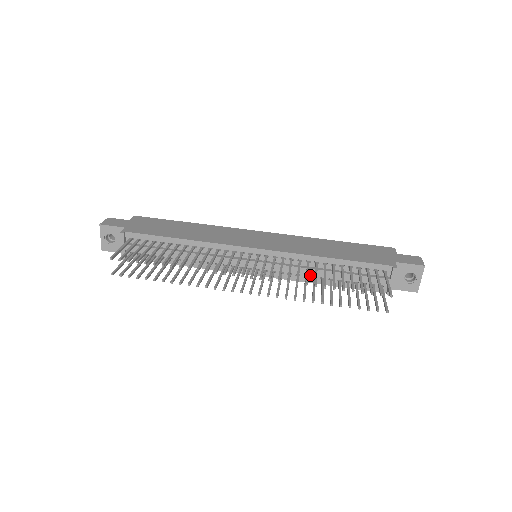
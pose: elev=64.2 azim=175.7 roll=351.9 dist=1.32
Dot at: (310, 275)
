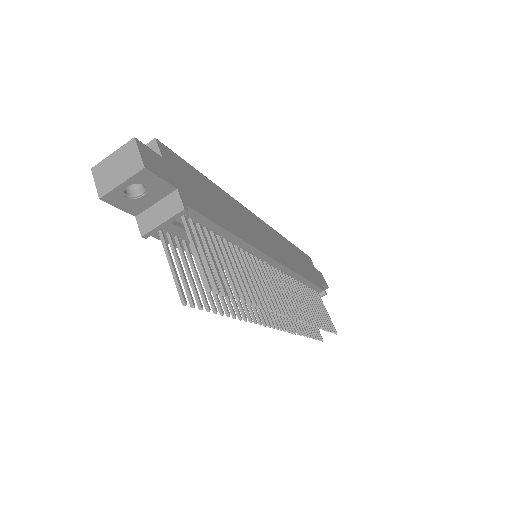
Dot at: occluded
